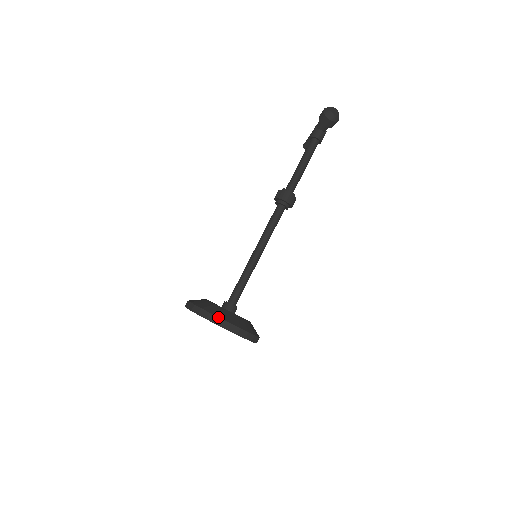
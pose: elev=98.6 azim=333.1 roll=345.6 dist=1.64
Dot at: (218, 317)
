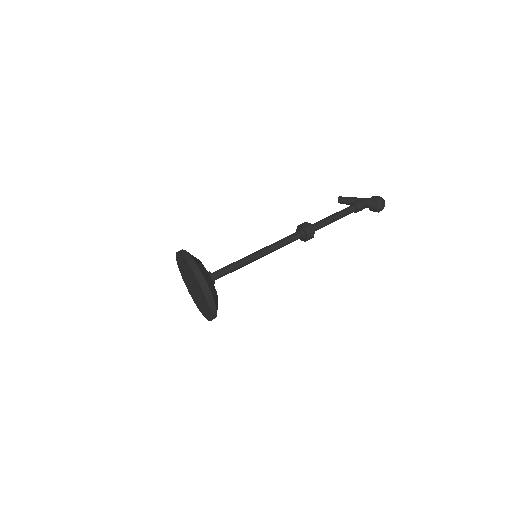
Dot at: (211, 293)
